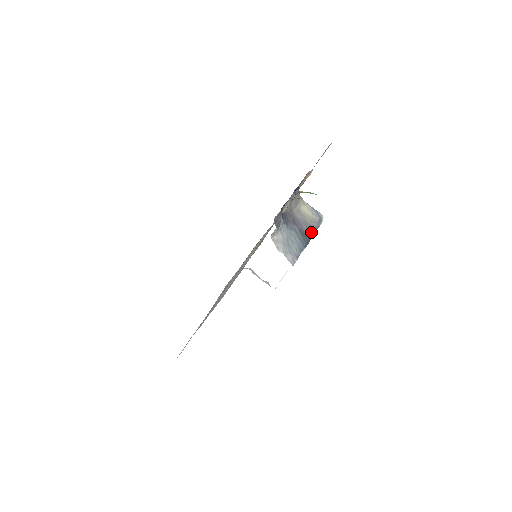
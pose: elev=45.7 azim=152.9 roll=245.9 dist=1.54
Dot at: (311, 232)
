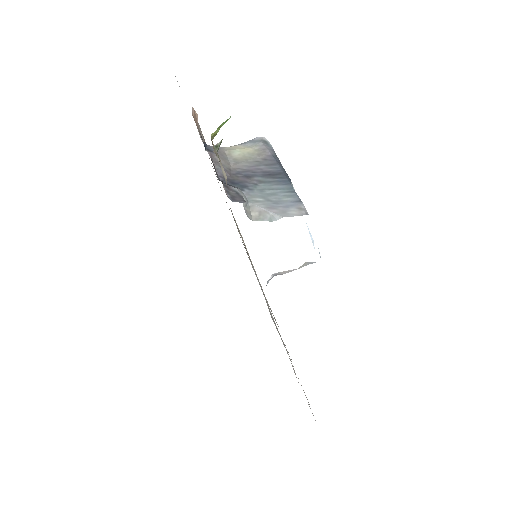
Dot at: (275, 163)
